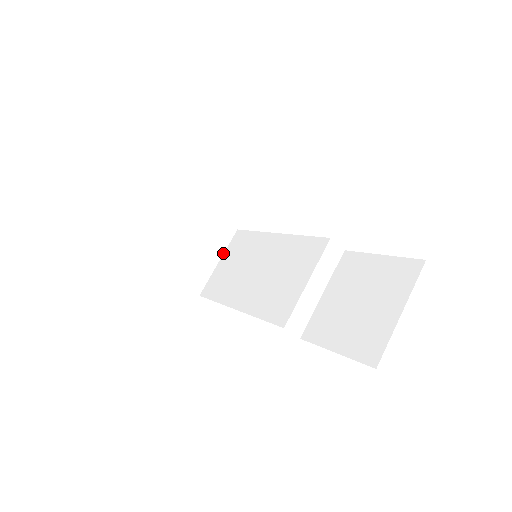
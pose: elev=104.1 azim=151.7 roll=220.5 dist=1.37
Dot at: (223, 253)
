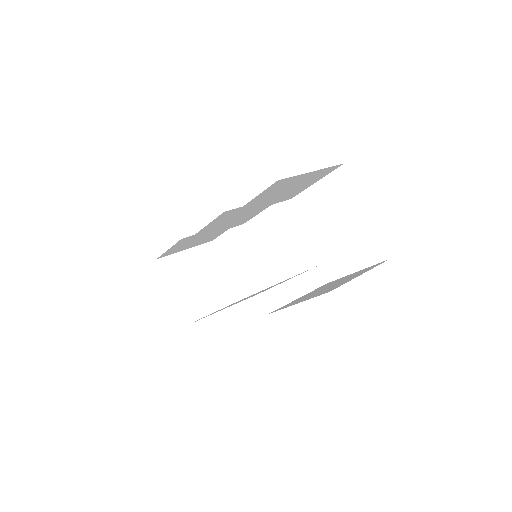
Dot at: occluded
